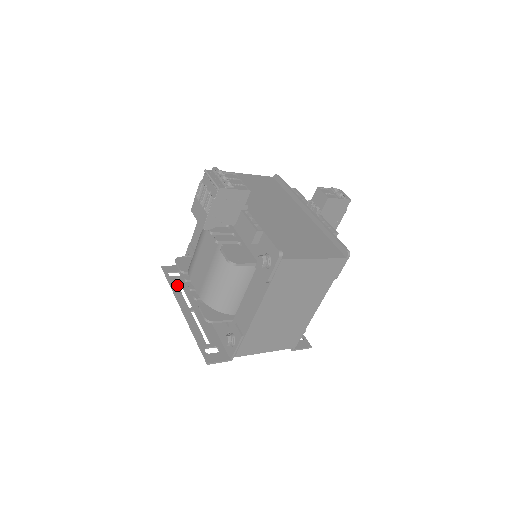
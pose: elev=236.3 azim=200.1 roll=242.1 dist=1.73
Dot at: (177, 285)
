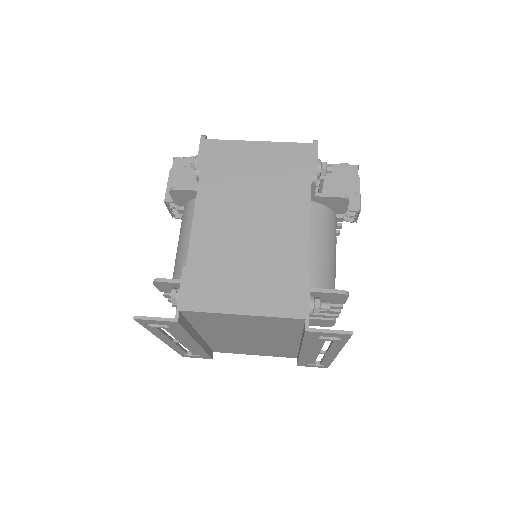
Dot at: (183, 348)
